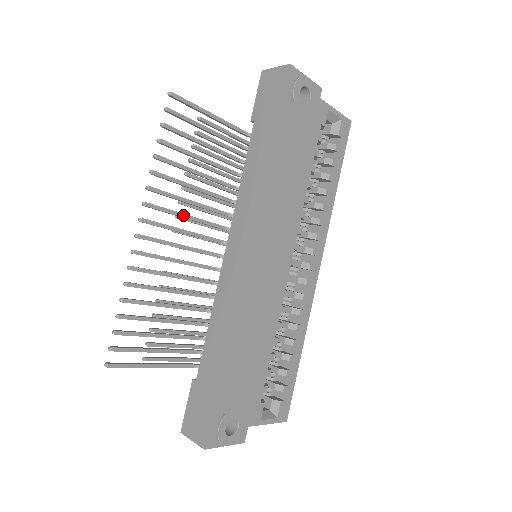
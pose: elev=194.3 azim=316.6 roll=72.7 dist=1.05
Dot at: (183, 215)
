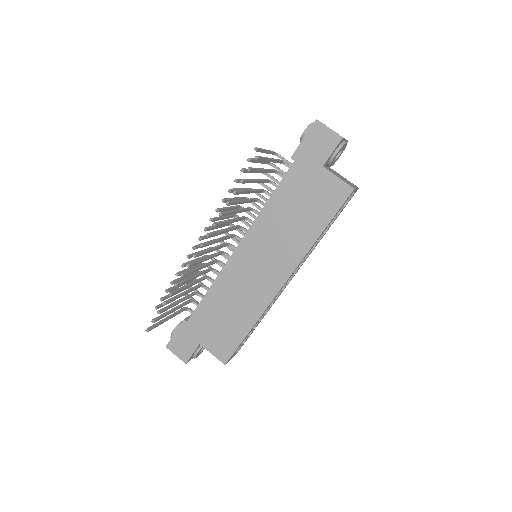
Dot at: (223, 232)
